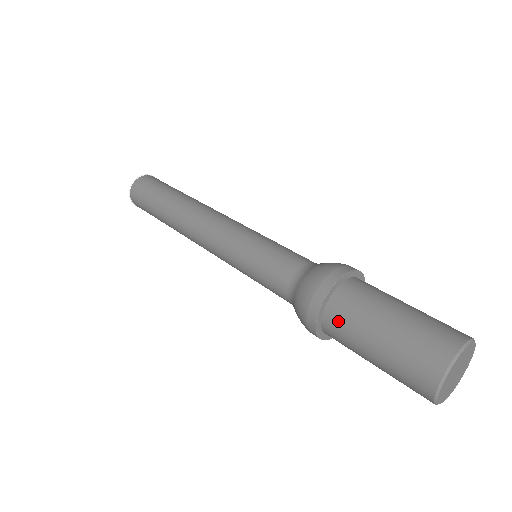
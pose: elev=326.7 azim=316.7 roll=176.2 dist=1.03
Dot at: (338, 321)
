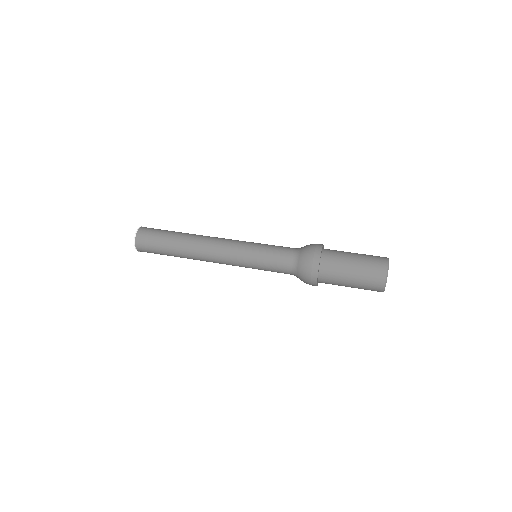
Dot at: (331, 258)
